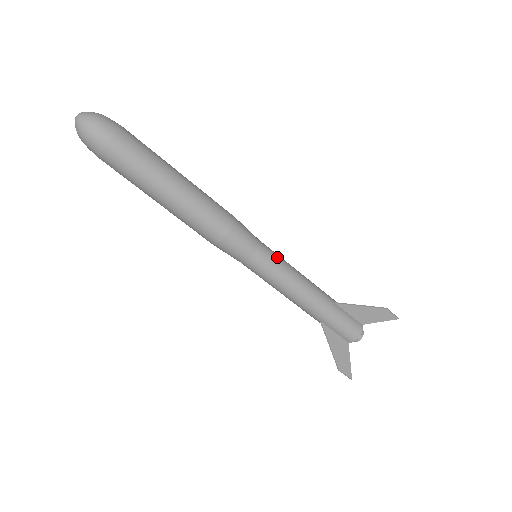
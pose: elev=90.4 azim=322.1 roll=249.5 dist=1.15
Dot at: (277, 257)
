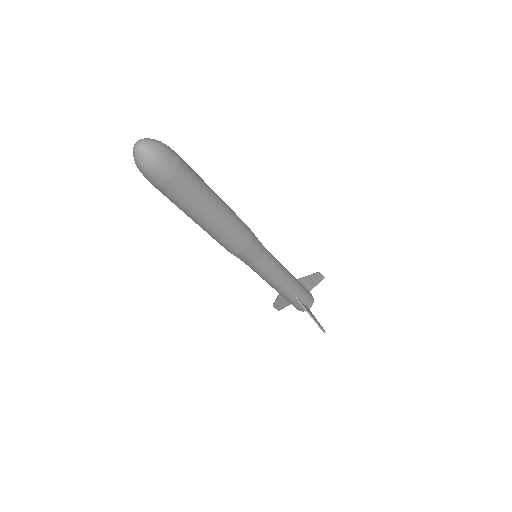
Dot at: occluded
